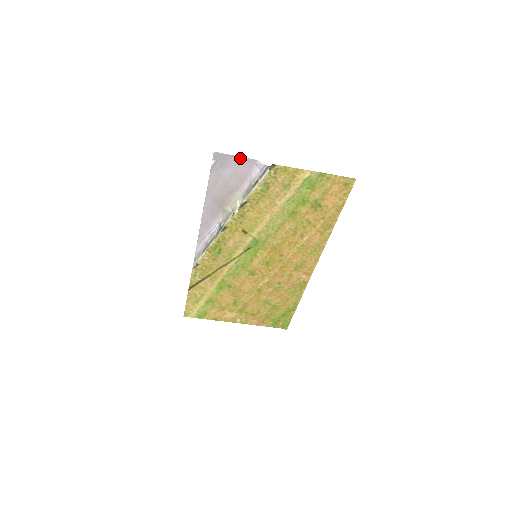
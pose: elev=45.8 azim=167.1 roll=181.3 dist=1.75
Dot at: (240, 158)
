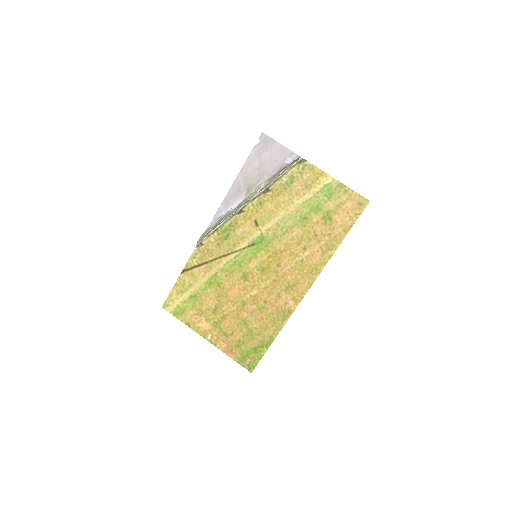
Dot at: (280, 145)
